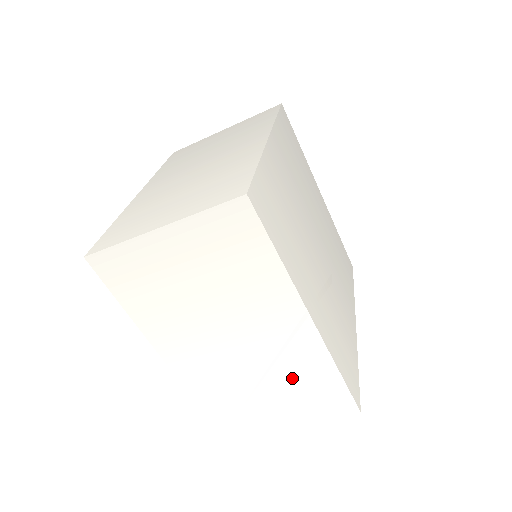
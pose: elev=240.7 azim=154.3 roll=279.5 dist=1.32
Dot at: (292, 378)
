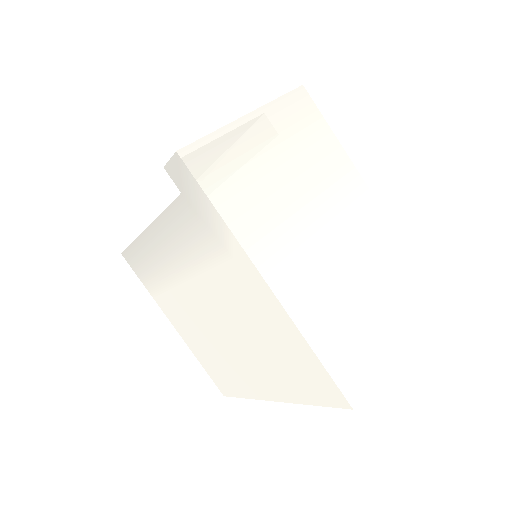
Dot at: occluded
